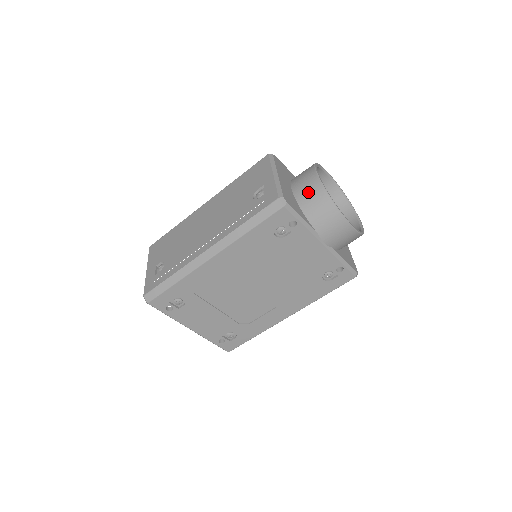
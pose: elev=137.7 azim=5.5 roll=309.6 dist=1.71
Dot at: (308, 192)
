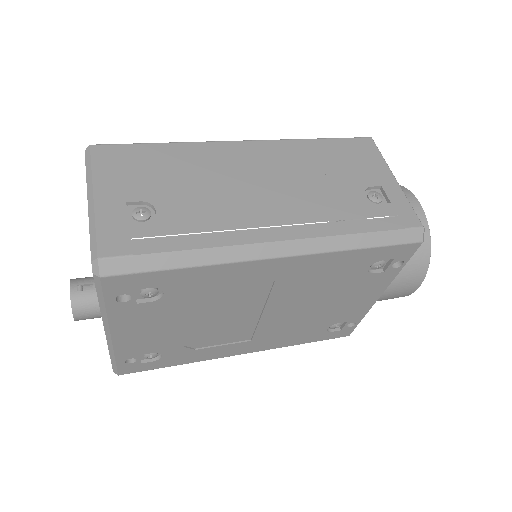
Dot at: occluded
